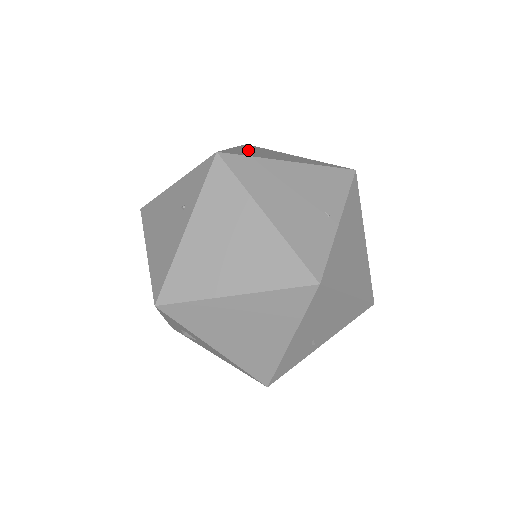
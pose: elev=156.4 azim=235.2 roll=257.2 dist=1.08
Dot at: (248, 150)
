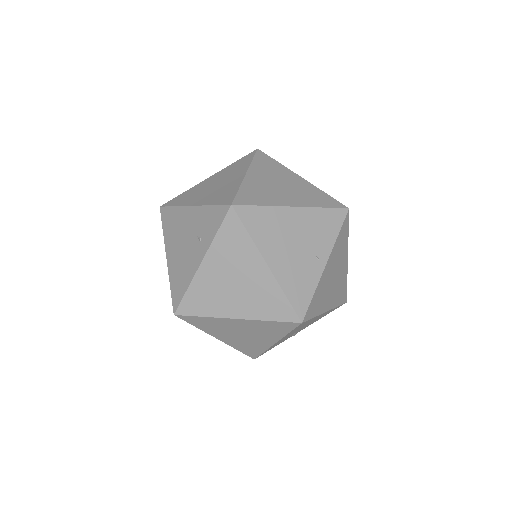
Dot at: (258, 179)
